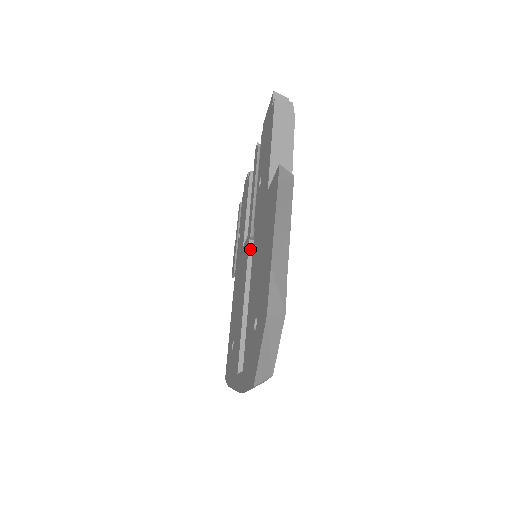
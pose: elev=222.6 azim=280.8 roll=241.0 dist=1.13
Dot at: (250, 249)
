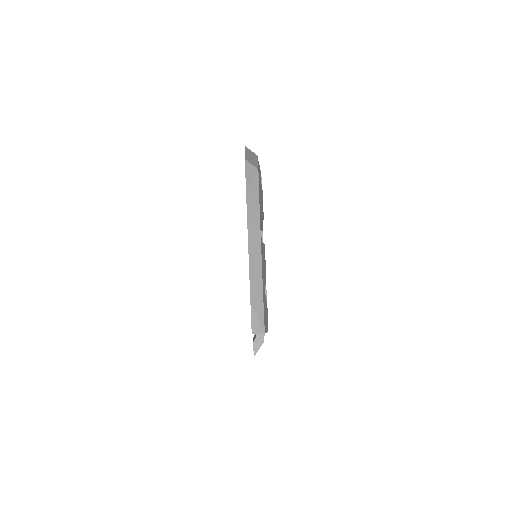
Dot at: occluded
